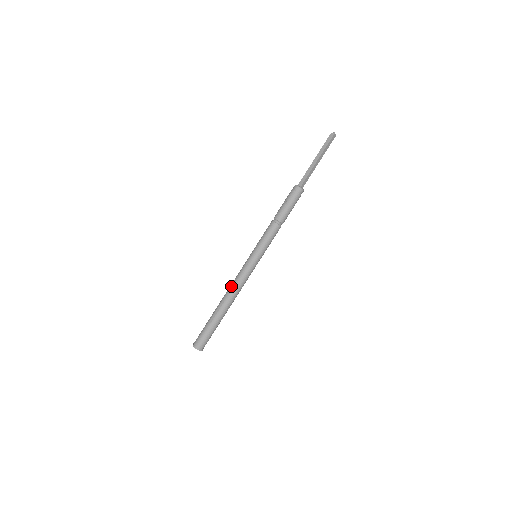
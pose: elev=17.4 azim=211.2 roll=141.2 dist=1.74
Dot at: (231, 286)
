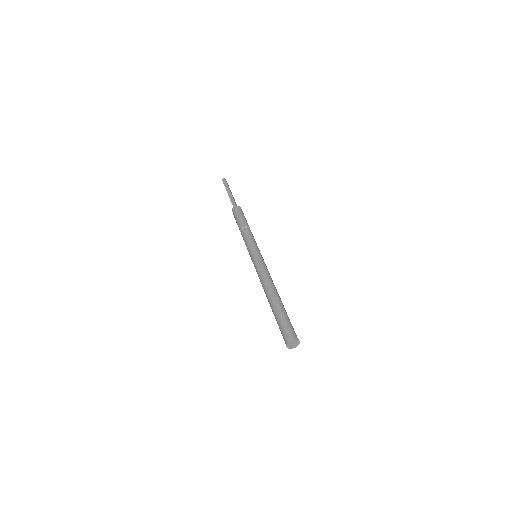
Dot at: (263, 281)
